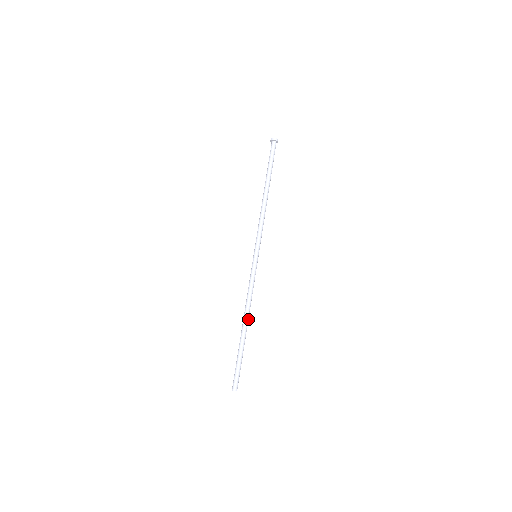
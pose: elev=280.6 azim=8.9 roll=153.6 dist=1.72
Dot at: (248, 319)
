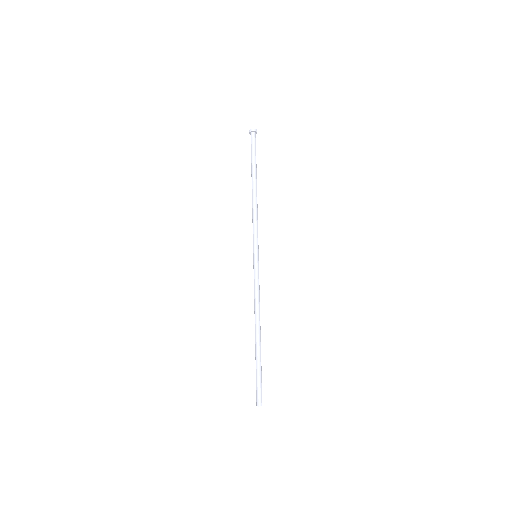
Dot at: occluded
